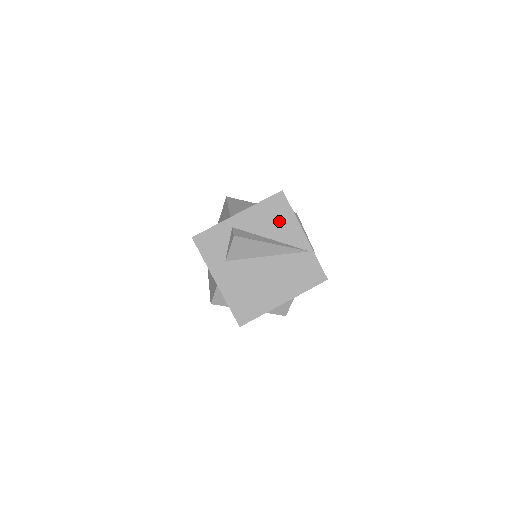
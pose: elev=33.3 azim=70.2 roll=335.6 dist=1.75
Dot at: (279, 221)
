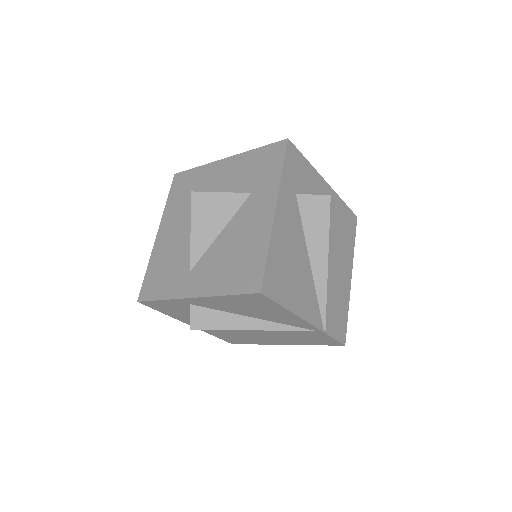
Dot at: (262, 310)
